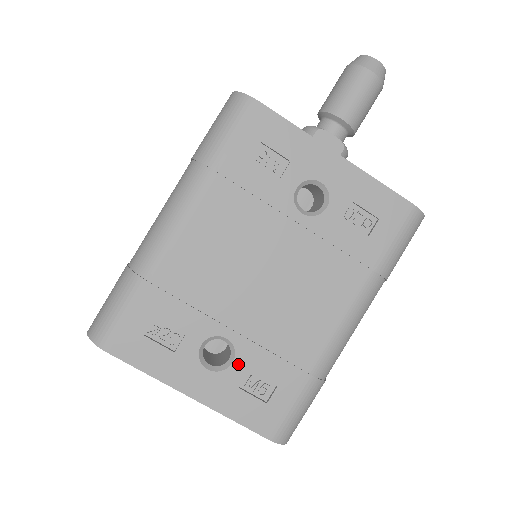
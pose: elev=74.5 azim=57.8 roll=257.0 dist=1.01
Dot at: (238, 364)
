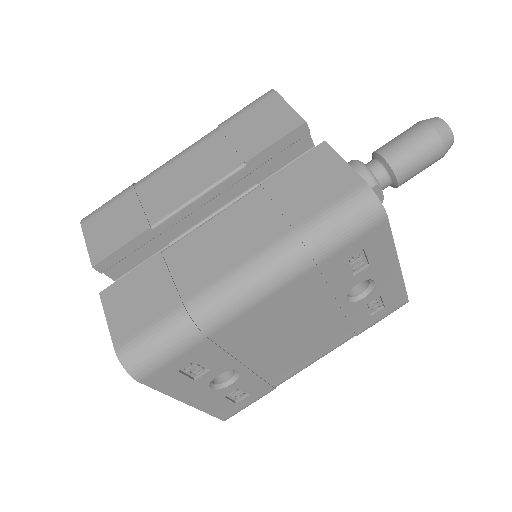
Dot at: (234, 385)
